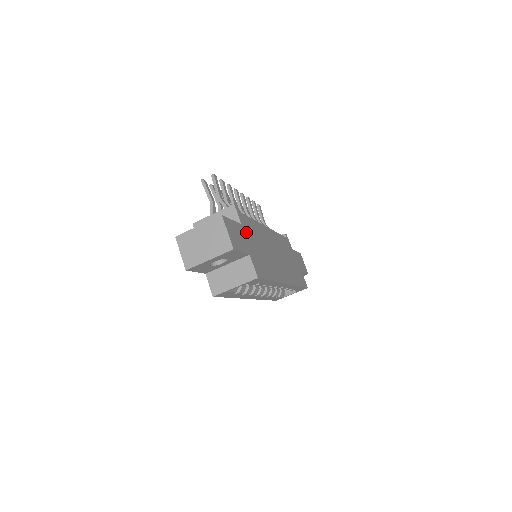
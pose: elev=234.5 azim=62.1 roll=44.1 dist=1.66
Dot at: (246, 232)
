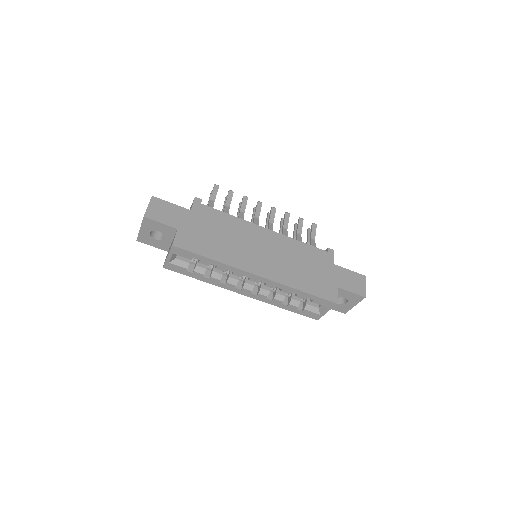
Dot at: (195, 217)
